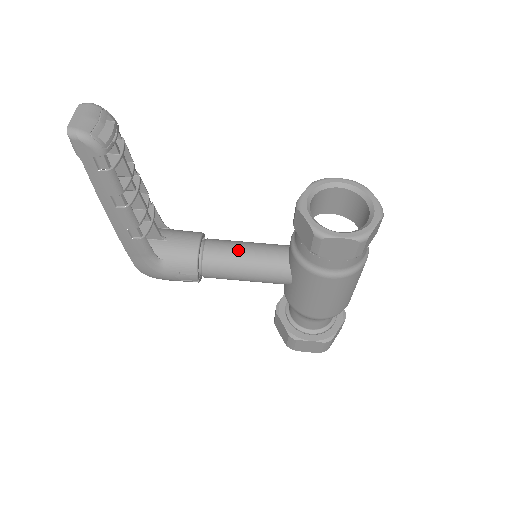
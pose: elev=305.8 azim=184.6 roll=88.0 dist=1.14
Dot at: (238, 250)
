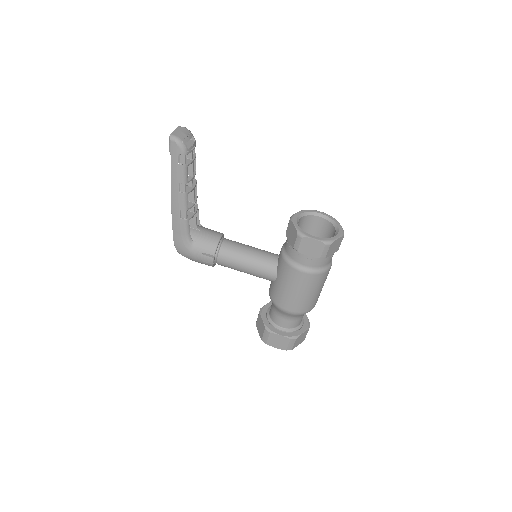
Dot at: (245, 248)
